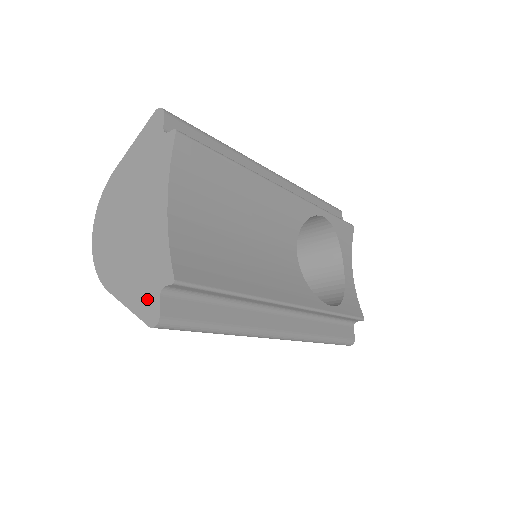
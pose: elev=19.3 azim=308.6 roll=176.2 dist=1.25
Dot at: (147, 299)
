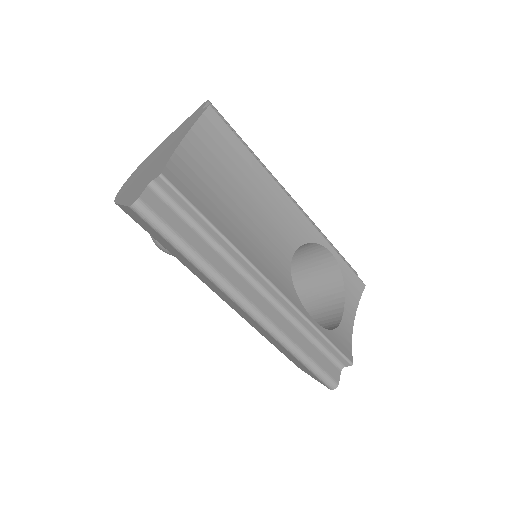
Dot at: (137, 193)
